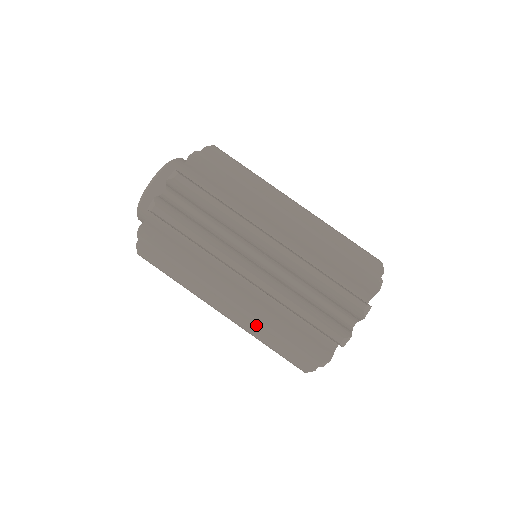
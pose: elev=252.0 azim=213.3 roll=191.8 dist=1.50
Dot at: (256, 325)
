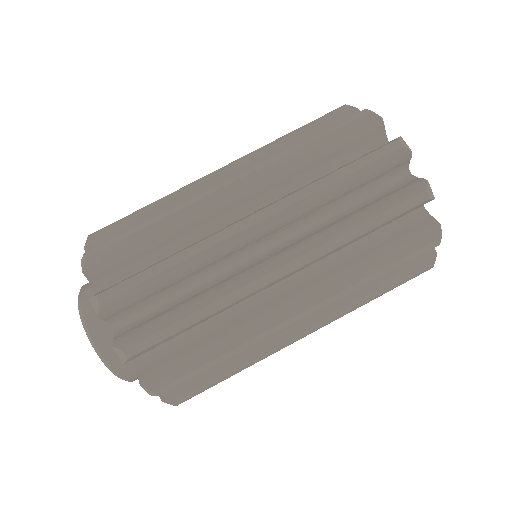
Dot at: occluded
